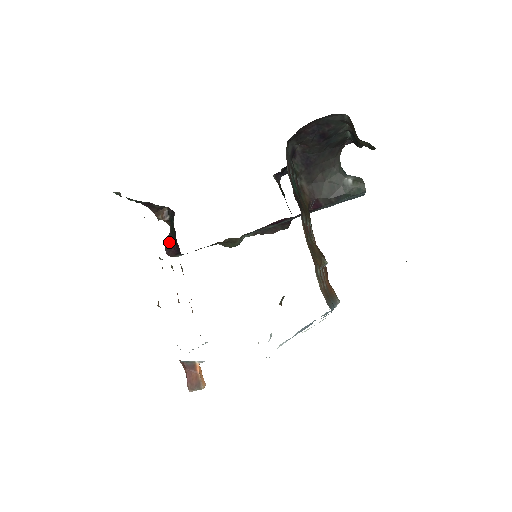
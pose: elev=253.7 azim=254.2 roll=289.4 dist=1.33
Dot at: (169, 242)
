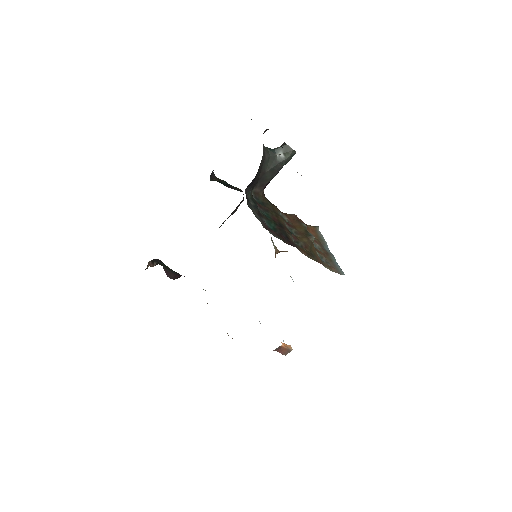
Dot at: (169, 274)
